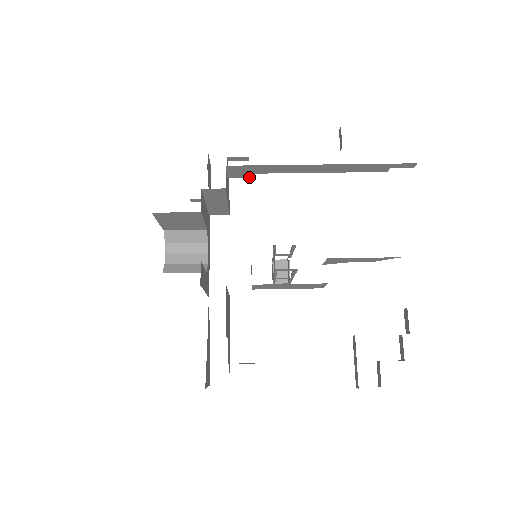
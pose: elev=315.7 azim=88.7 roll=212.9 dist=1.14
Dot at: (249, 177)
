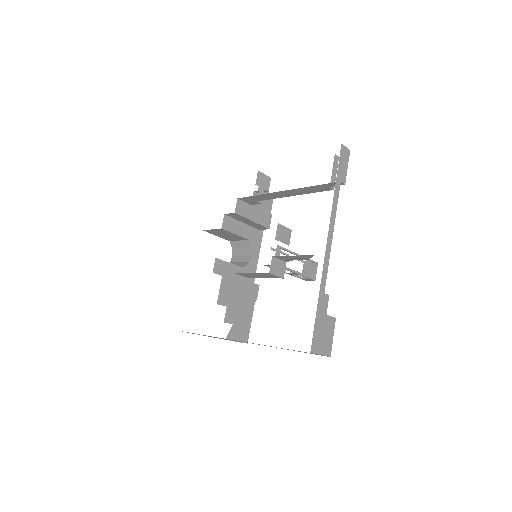
Dot at: (261, 203)
